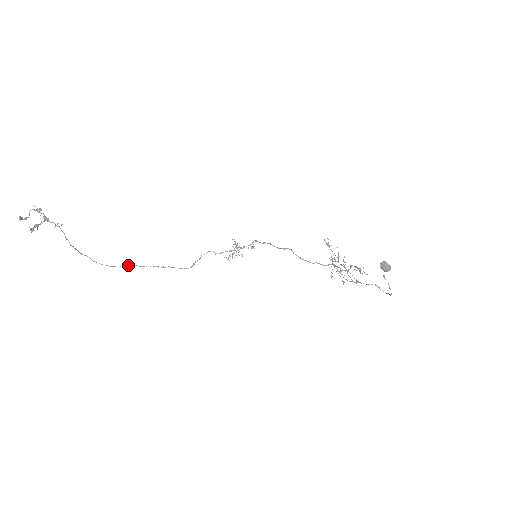
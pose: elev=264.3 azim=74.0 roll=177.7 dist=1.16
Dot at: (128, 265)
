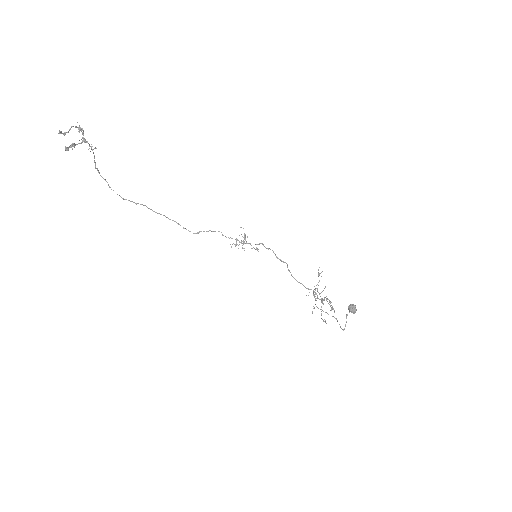
Dot at: (140, 204)
